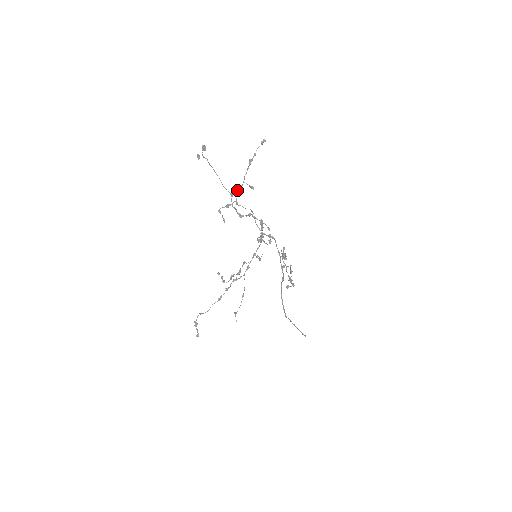
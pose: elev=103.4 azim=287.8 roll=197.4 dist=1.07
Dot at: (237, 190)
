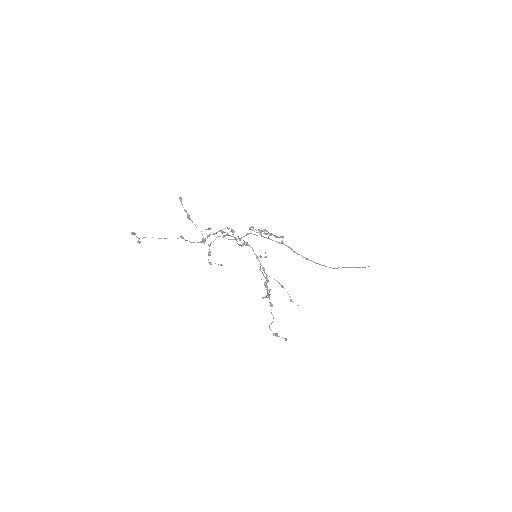
Dot at: occluded
